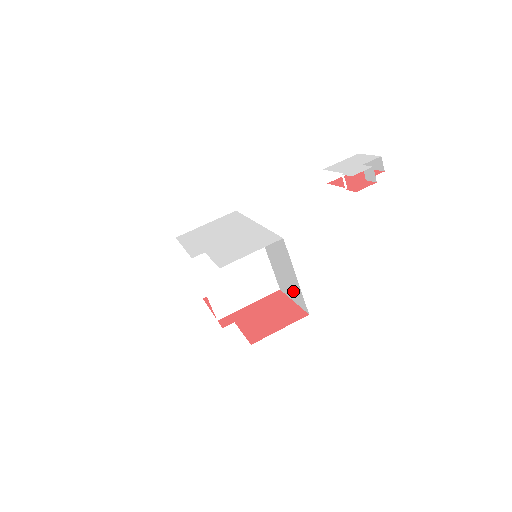
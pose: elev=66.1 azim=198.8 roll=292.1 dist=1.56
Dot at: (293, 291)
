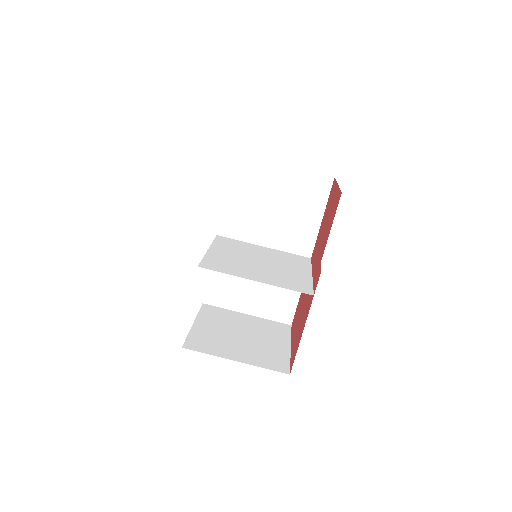
Dot at: (306, 202)
